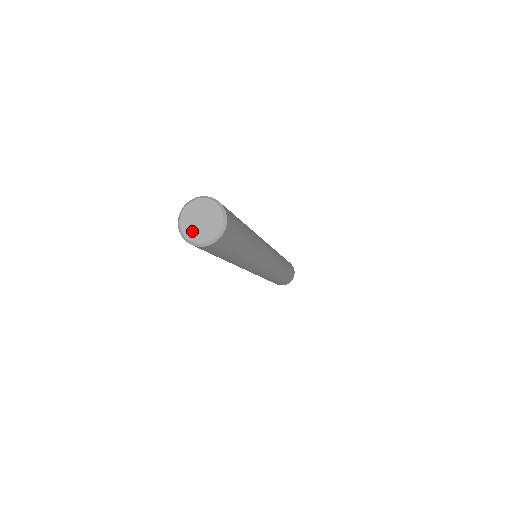
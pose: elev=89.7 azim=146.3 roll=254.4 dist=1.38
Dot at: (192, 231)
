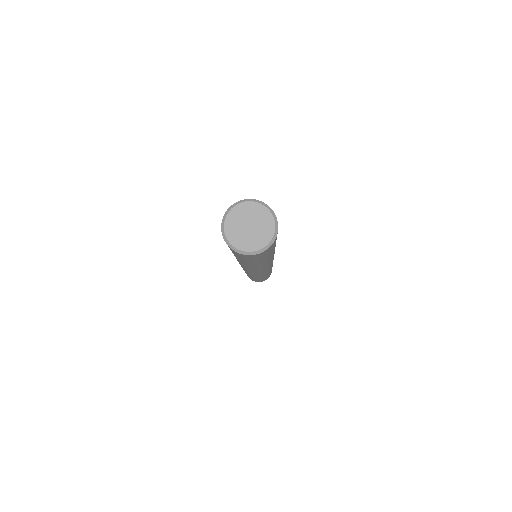
Dot at: (234, 225)
